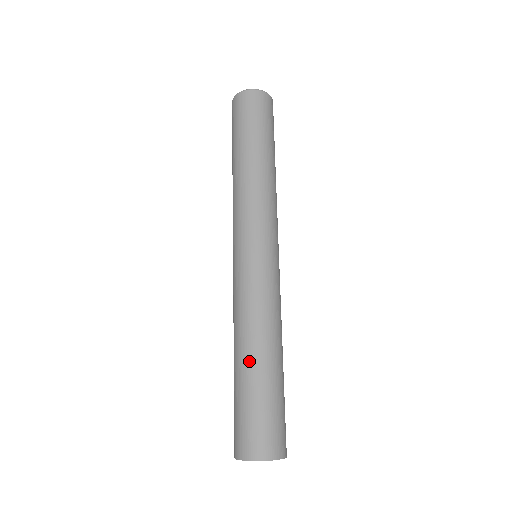
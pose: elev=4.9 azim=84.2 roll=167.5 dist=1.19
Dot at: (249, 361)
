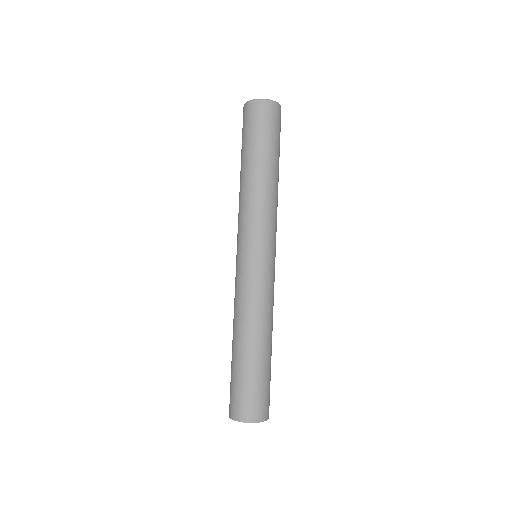
Dot at: (235, 346)
